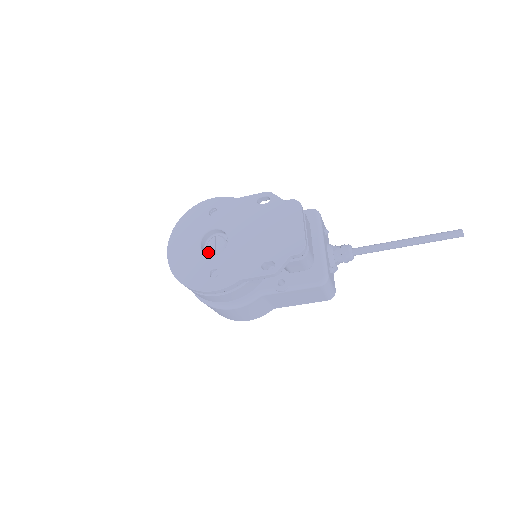
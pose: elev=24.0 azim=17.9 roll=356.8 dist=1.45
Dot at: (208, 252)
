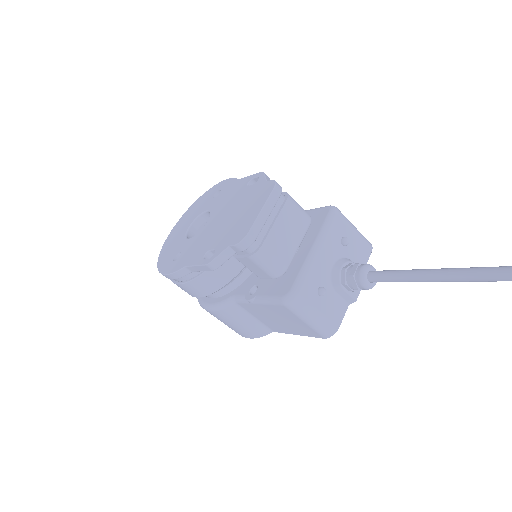
Dot at: occluded
